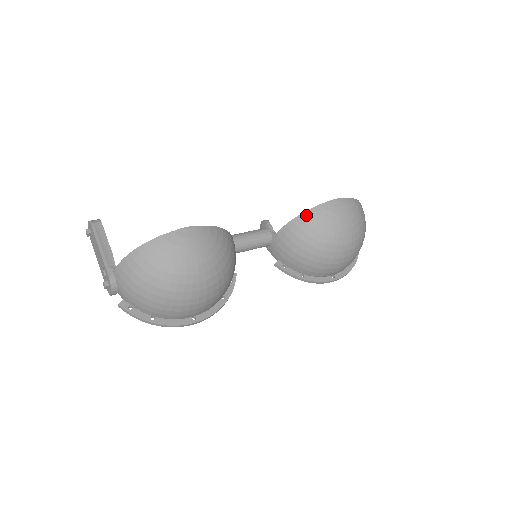
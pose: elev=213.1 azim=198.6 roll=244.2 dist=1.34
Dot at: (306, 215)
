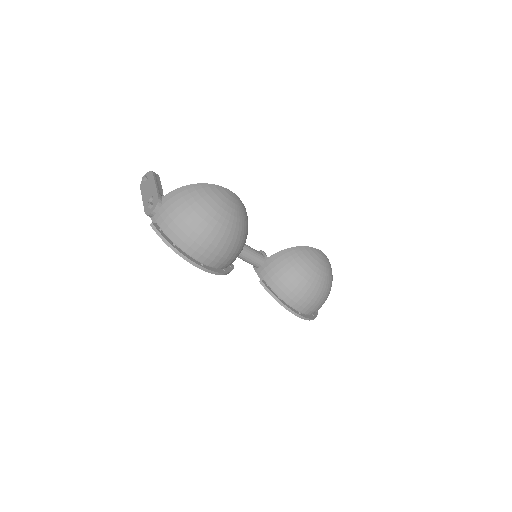
Dot at: (298, 248)
